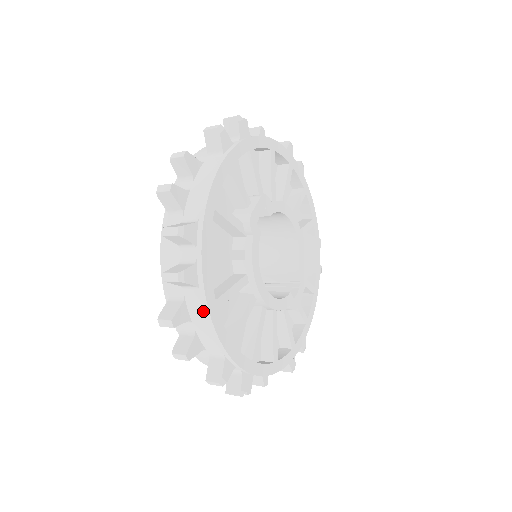
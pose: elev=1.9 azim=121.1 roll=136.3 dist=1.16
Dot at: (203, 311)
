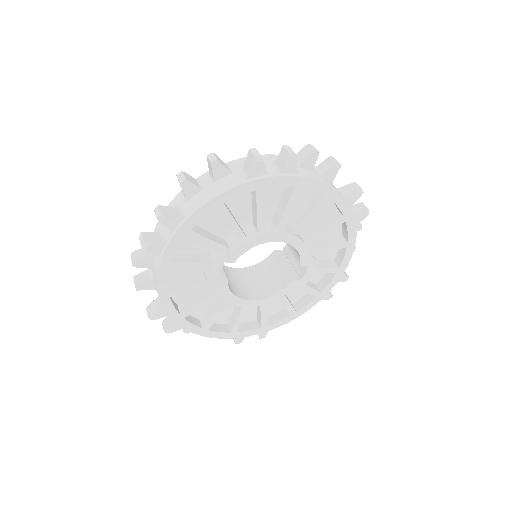
Dot at: occluded
